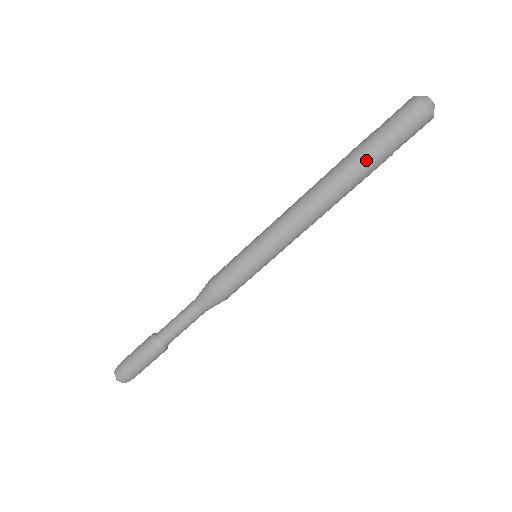
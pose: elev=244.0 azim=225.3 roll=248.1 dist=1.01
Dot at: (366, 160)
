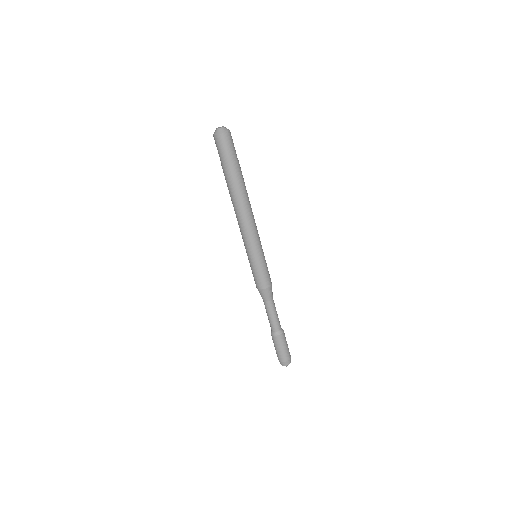
Dot at: (238, 175)
